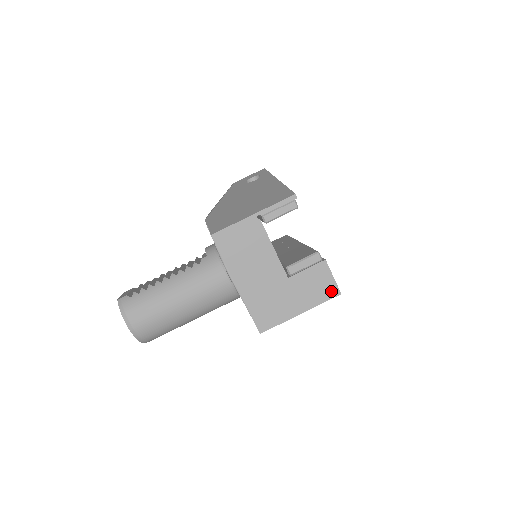
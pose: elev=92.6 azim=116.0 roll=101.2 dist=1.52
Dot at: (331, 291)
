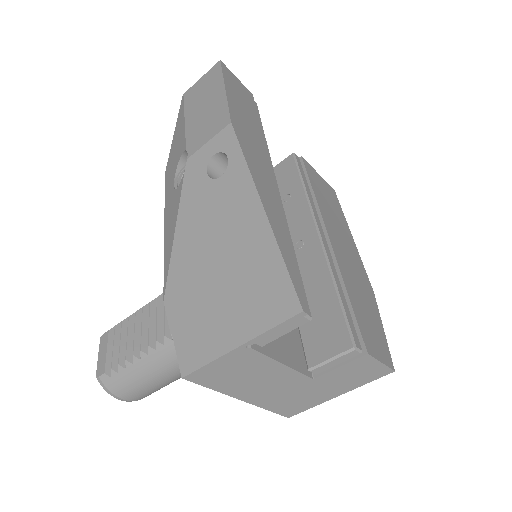
Dot at: (379, 373)
